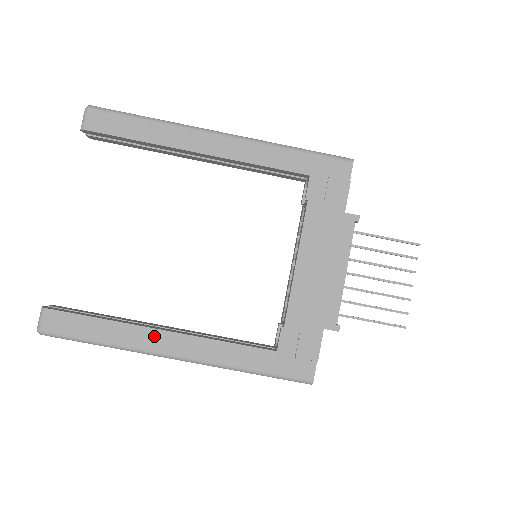
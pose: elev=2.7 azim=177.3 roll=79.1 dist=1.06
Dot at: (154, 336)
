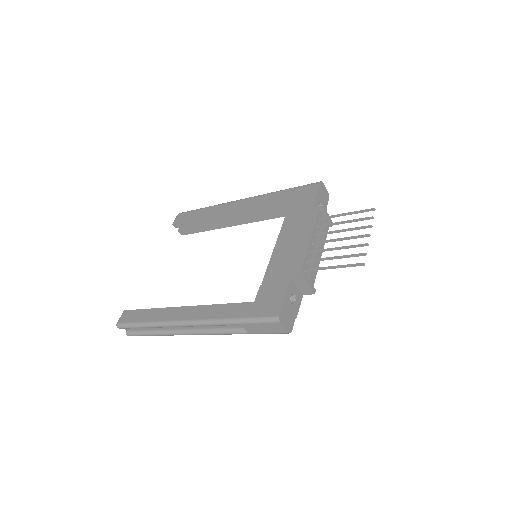
Dot at: (177, 311)
